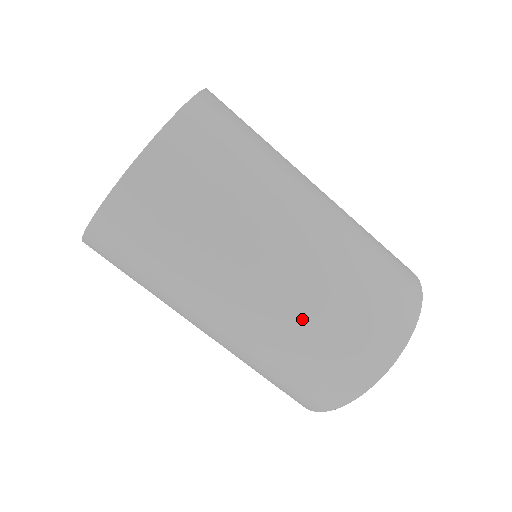
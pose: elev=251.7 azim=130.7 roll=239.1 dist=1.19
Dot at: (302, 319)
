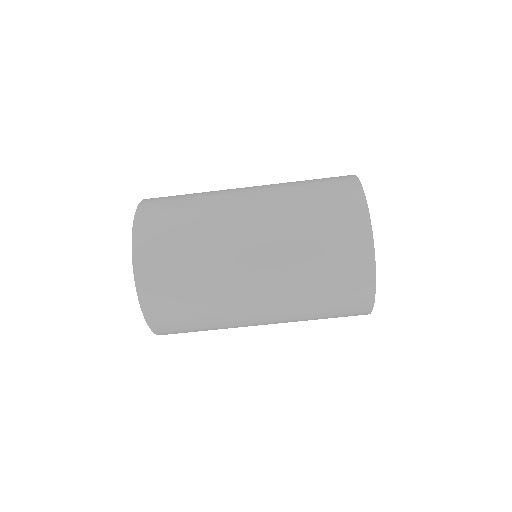
Dot at: (295, 281)
